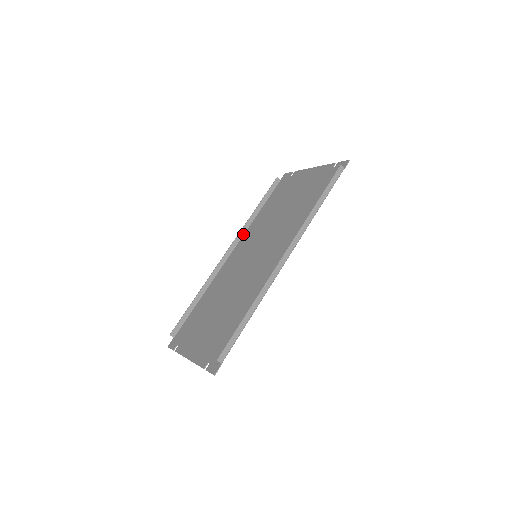
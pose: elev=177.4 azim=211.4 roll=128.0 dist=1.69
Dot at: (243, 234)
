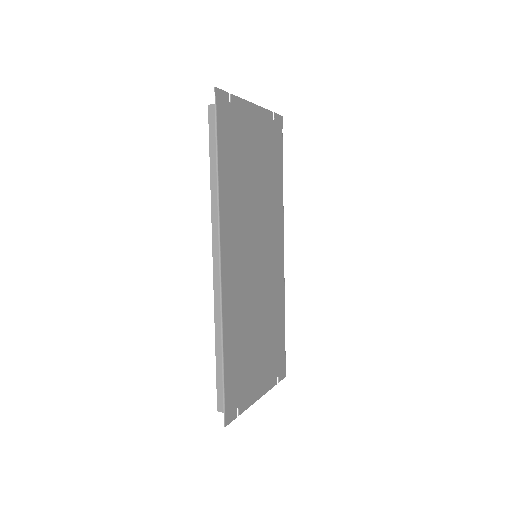
Dot at: (282, 220)
